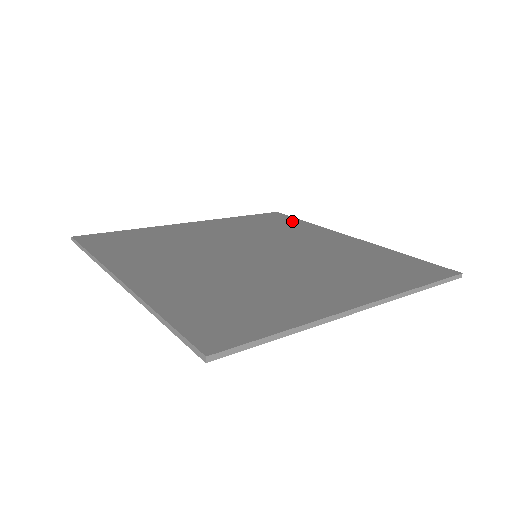
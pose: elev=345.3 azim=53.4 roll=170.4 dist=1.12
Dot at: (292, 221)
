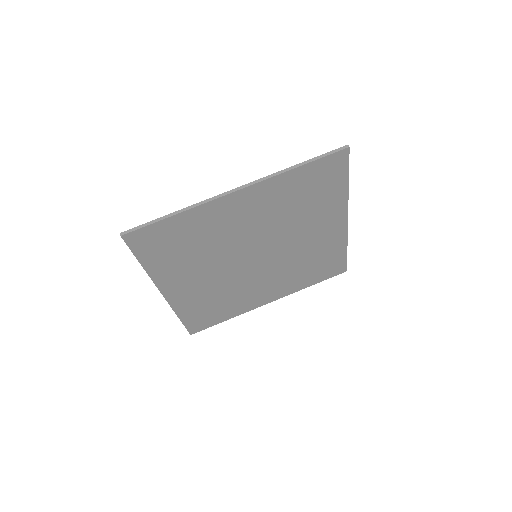
Dot at: (218, 316)
